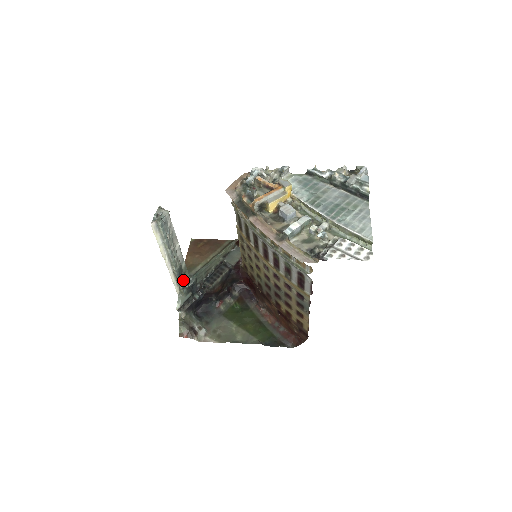
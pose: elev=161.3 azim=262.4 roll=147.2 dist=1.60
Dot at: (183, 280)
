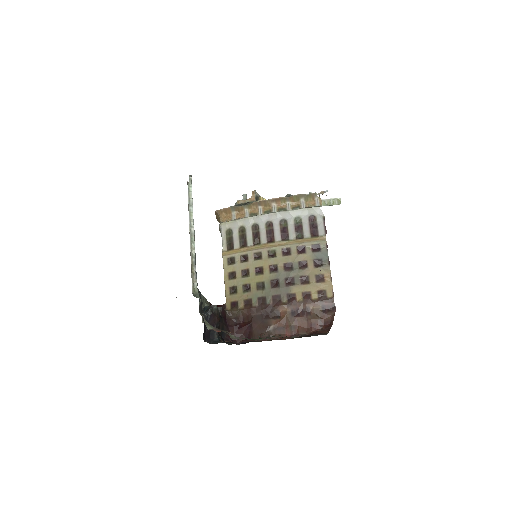
Dot at: occluded
